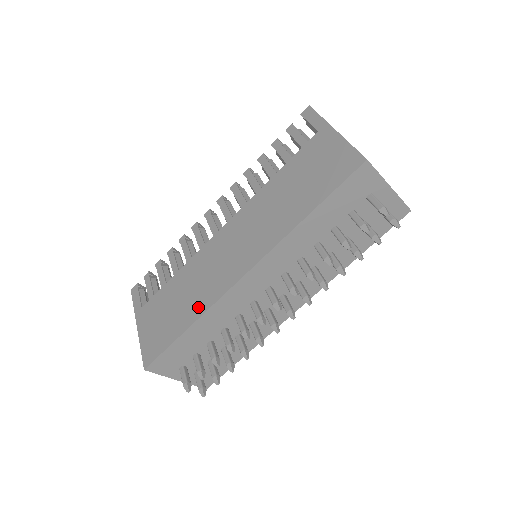
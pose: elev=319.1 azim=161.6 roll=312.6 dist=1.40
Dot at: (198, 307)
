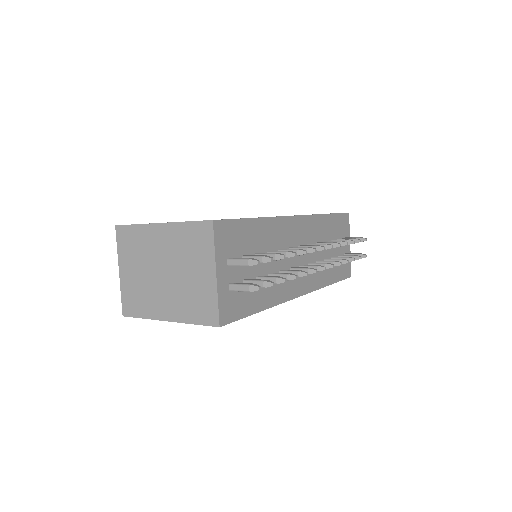
Dot at: occluded
